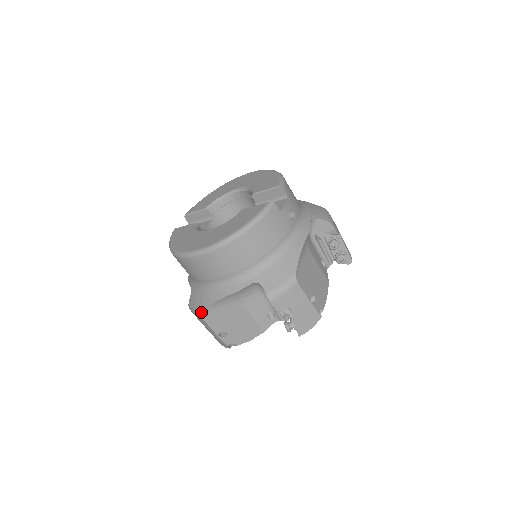
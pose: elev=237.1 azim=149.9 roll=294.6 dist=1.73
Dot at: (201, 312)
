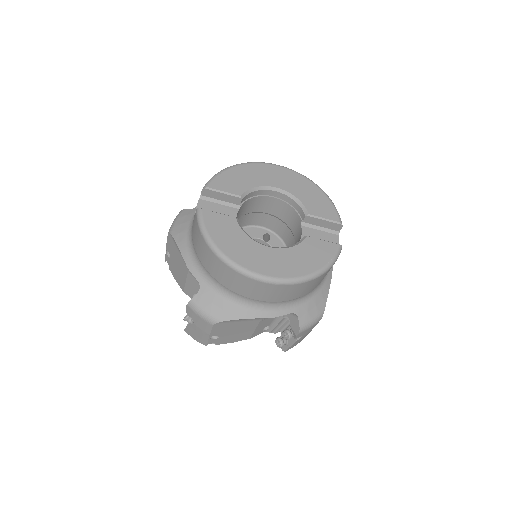
Dot at: (217, 321)
